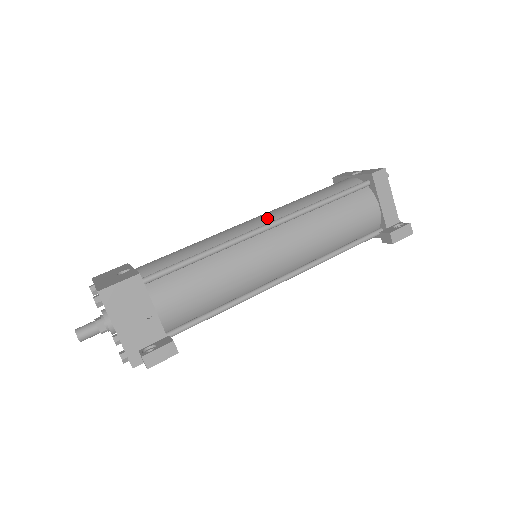
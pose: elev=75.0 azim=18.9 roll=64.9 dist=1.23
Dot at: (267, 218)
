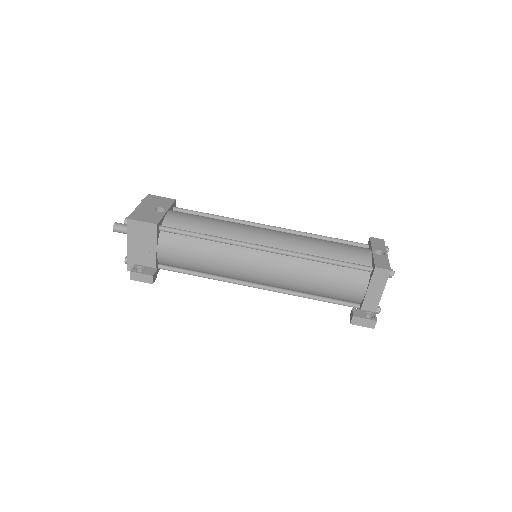
Dot at: (275, 240)
